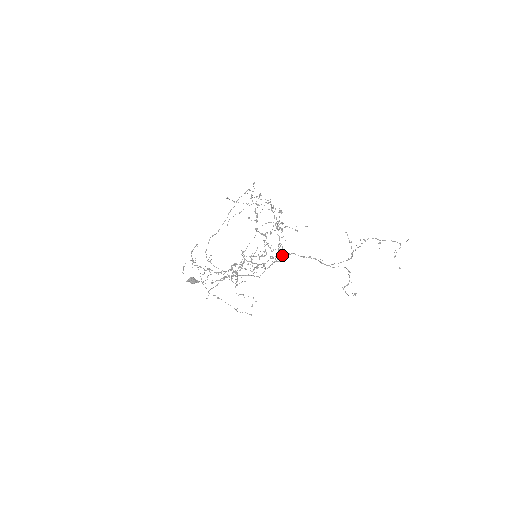
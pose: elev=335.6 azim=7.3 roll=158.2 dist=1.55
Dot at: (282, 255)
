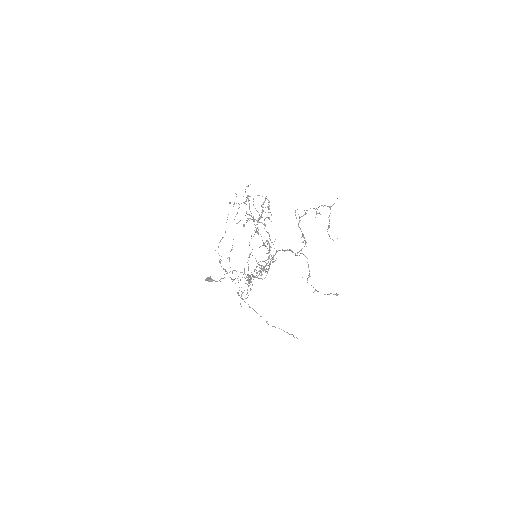
Dot at: occluded
